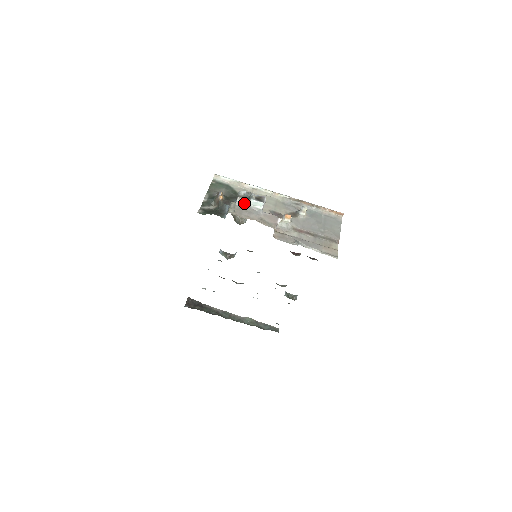
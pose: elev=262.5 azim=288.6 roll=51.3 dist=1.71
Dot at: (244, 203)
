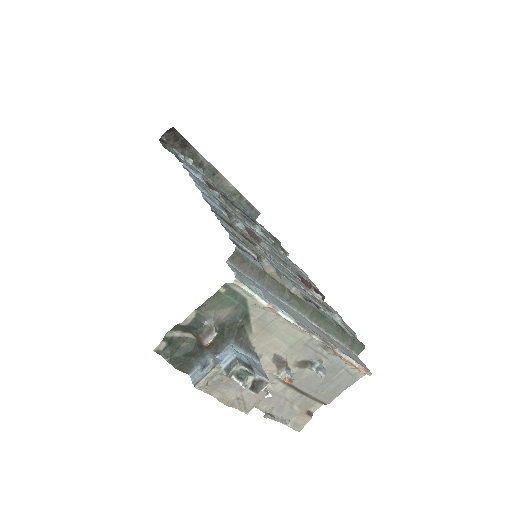
Dot at: (232, 376)
